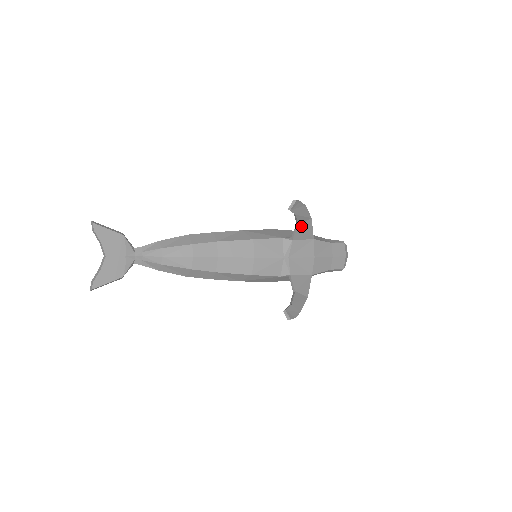
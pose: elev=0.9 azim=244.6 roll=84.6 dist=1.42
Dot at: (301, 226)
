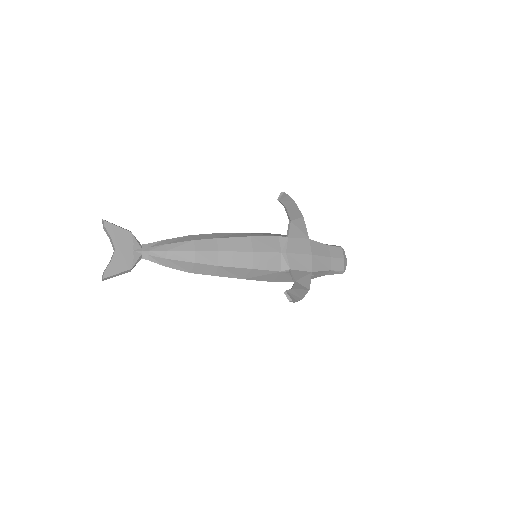
Dot at: (294, 222)
